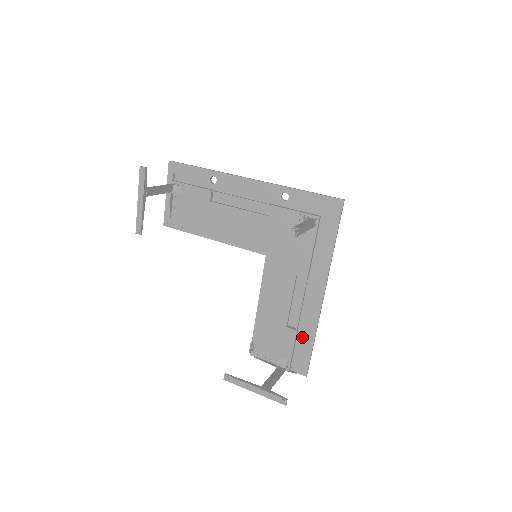
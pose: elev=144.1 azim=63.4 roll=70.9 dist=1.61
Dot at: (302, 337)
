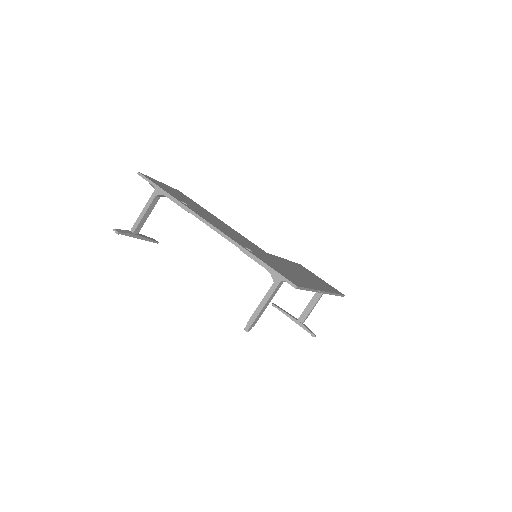
Dot at: occluded
